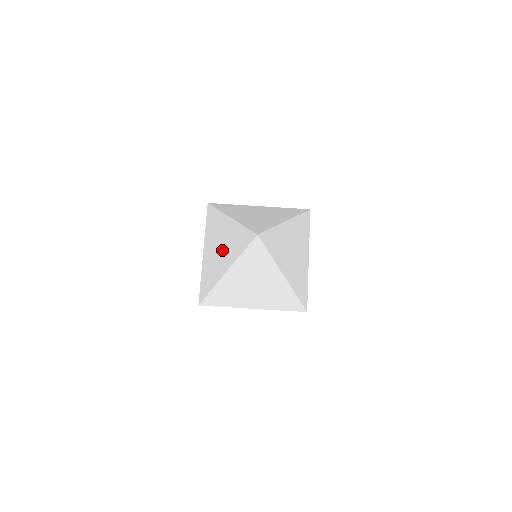
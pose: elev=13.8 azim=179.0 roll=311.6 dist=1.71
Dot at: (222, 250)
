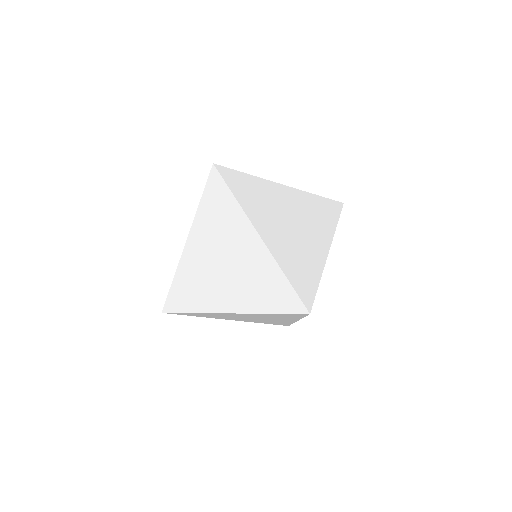
Dot at: (230, 275)
